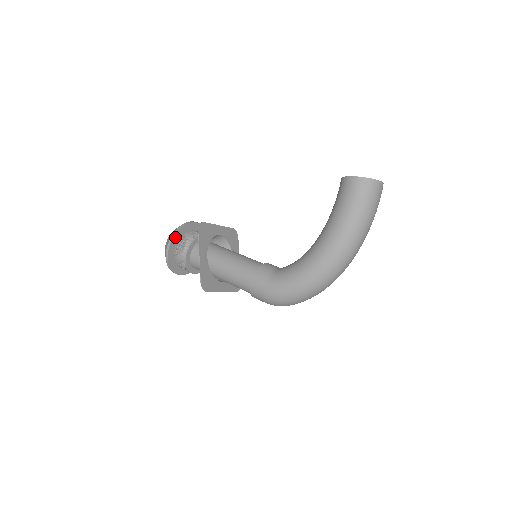
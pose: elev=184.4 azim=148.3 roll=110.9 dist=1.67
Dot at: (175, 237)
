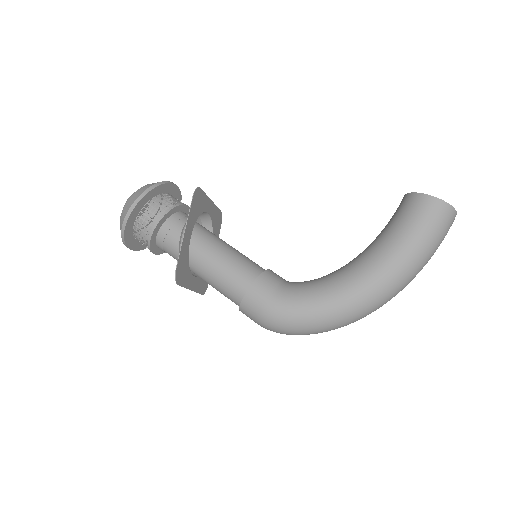
Dot at: (148, 195)
